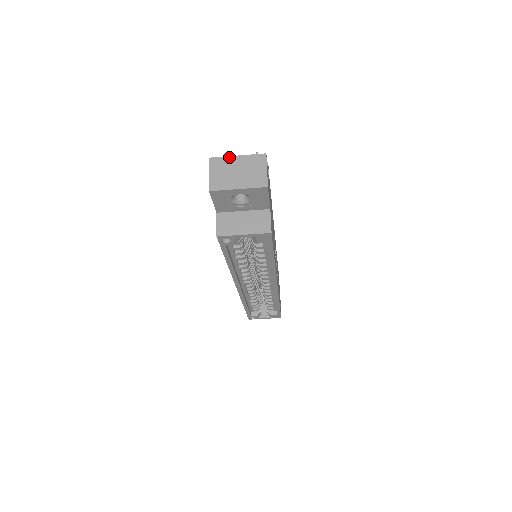
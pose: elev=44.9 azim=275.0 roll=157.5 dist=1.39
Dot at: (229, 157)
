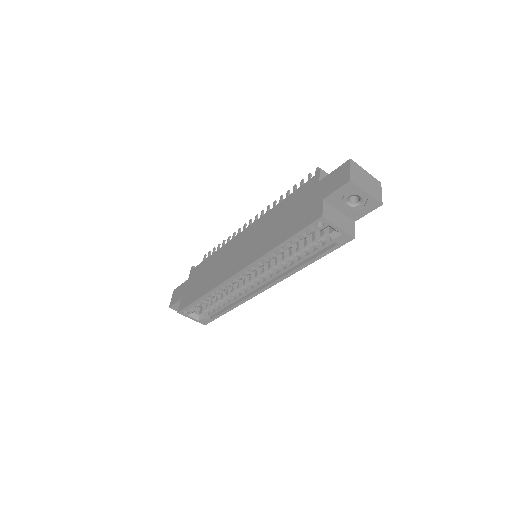
Dot at: (361, 168)
